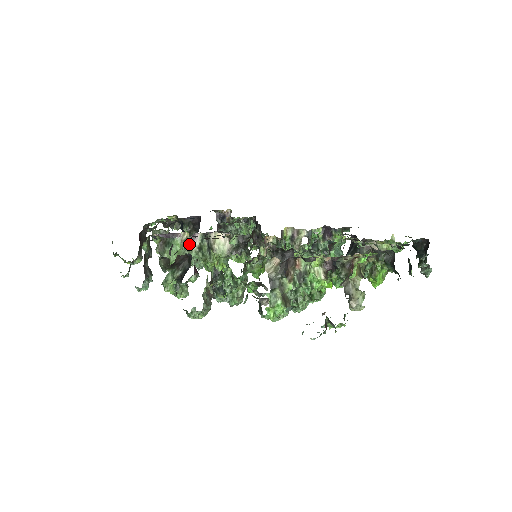
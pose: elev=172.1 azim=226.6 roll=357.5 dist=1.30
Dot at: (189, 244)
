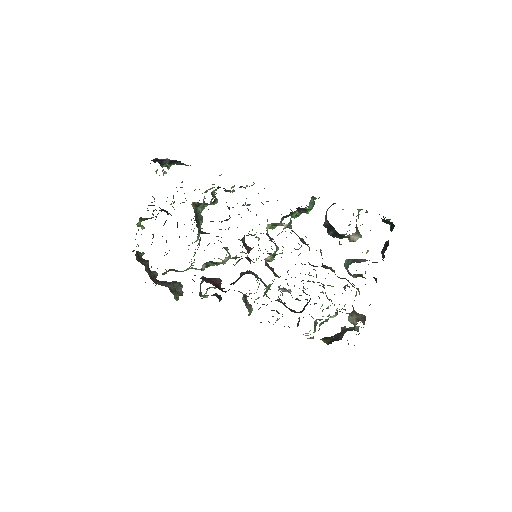
Dot at: occluded
